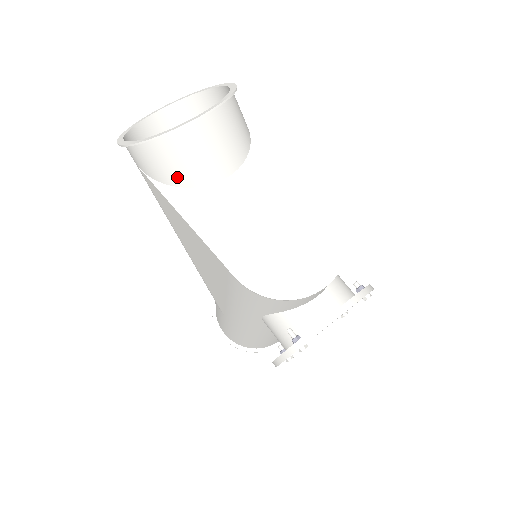
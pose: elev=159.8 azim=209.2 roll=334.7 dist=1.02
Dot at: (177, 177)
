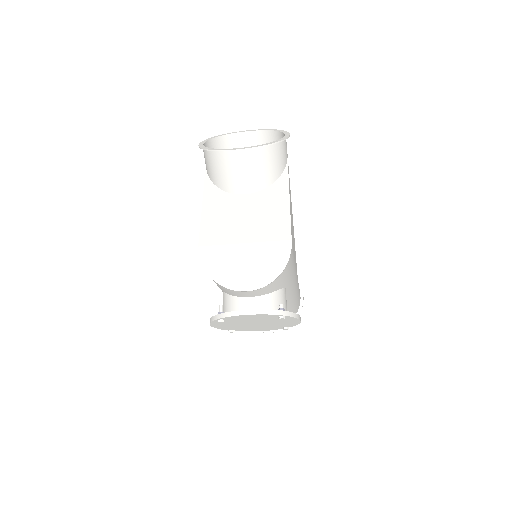
Dot at: (216, 179)
